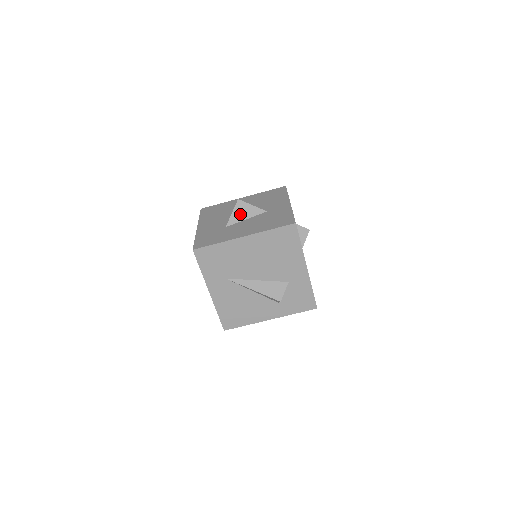
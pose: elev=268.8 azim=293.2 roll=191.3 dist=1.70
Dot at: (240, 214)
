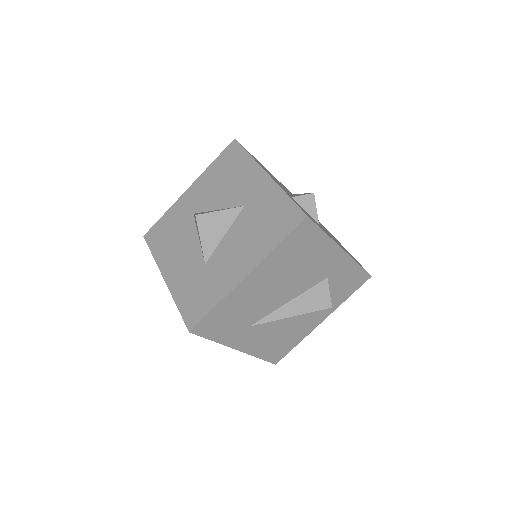
Dot at: (212, 234)
